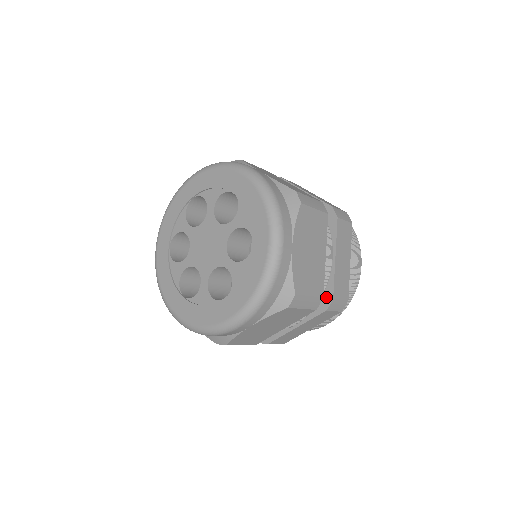
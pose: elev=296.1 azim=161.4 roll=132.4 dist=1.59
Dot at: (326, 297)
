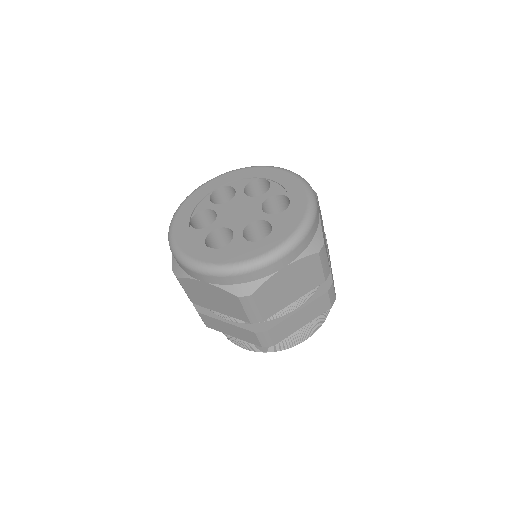
Dot at: (265, 325)
